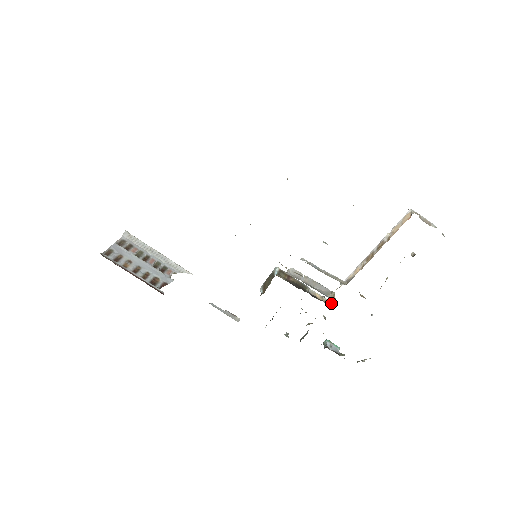
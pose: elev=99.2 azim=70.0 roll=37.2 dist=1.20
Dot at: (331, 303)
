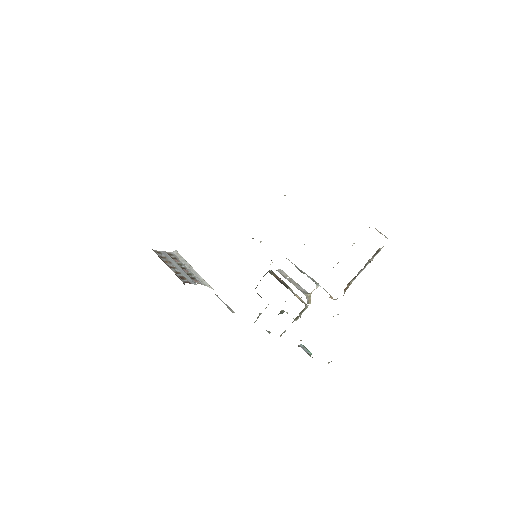
Dot at: (307, 305)
